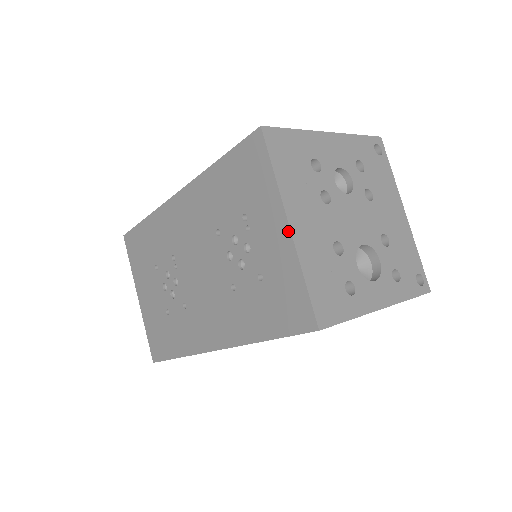
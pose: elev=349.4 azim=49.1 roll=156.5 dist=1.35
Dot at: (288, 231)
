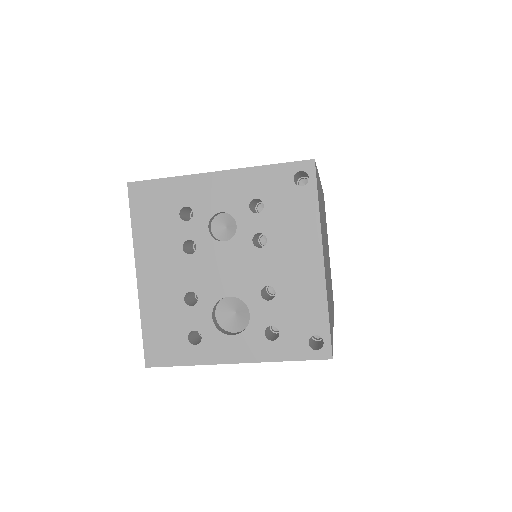
Dot at: (138, 280)
